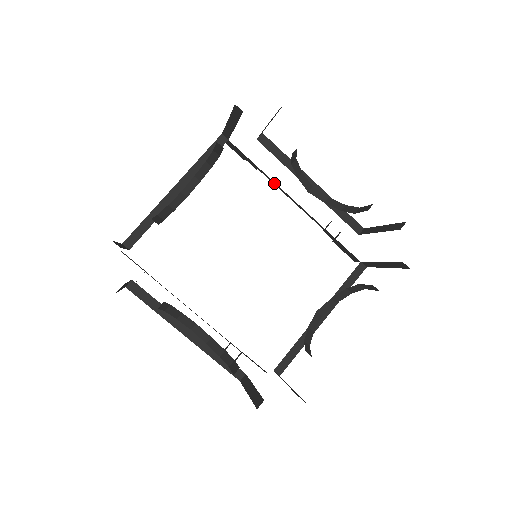
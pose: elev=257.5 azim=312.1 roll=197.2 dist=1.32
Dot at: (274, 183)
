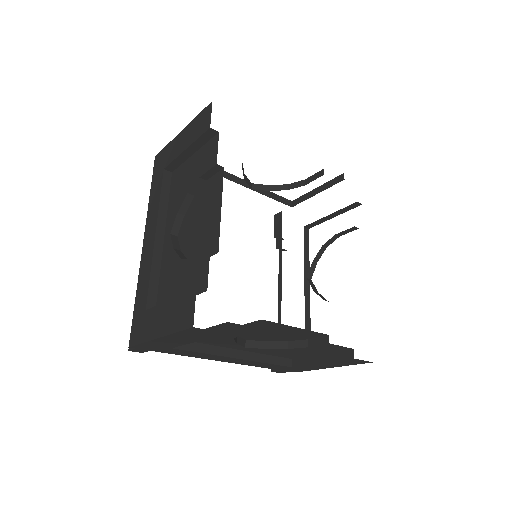
Dot at: (280, 264)
